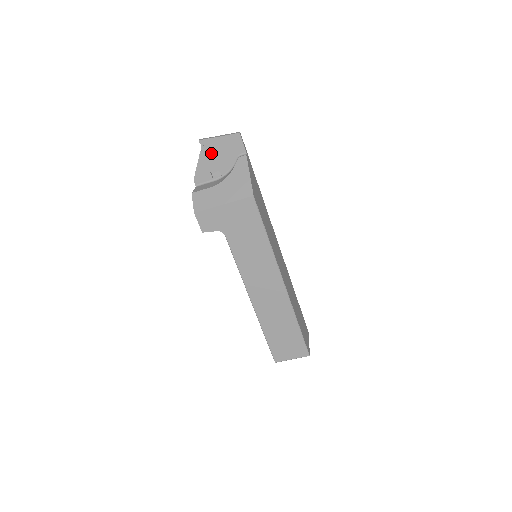
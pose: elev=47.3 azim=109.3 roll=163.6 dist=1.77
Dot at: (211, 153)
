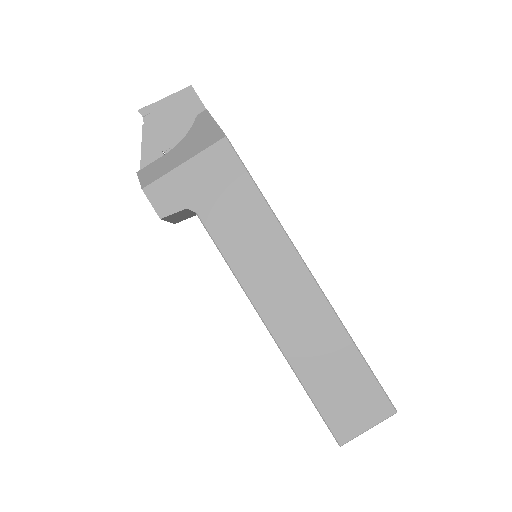
Dot at: (158, 123)
